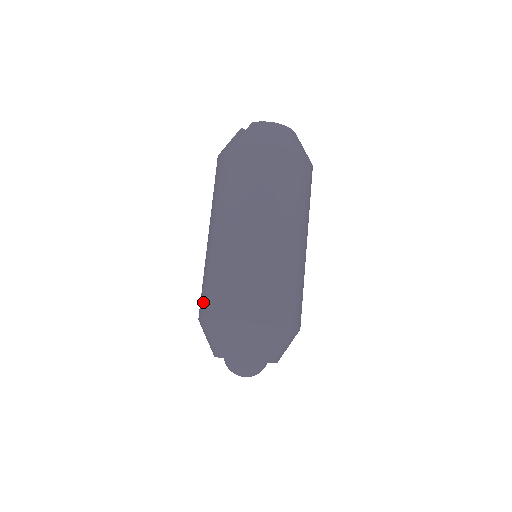
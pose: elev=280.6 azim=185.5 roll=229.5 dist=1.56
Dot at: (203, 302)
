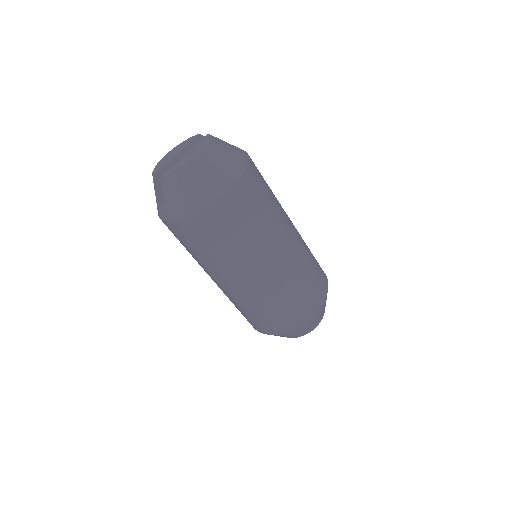
Dot at: occluded
